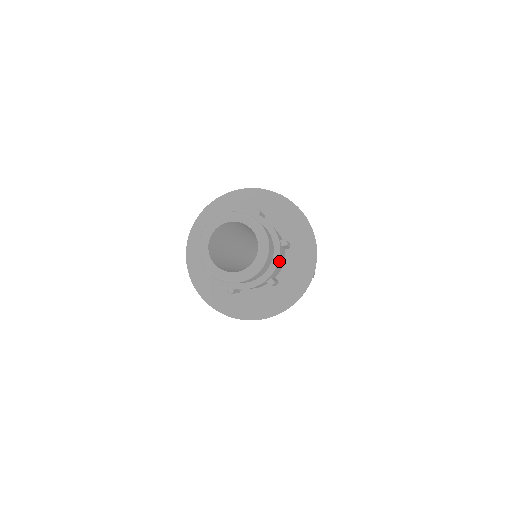
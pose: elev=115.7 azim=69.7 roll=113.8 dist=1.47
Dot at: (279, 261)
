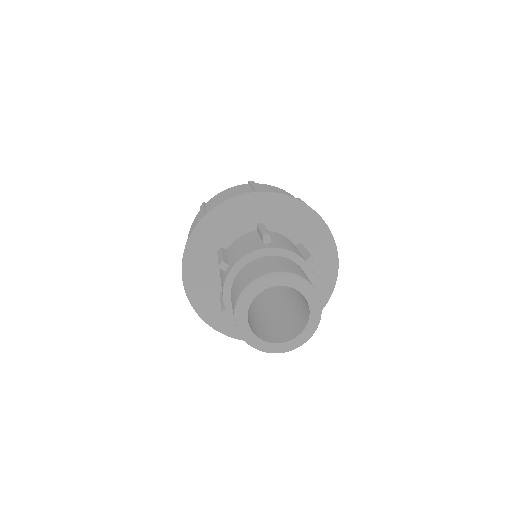
Dot at: occluded
